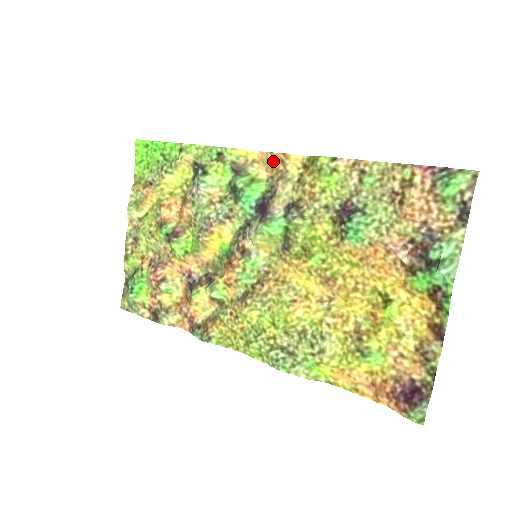
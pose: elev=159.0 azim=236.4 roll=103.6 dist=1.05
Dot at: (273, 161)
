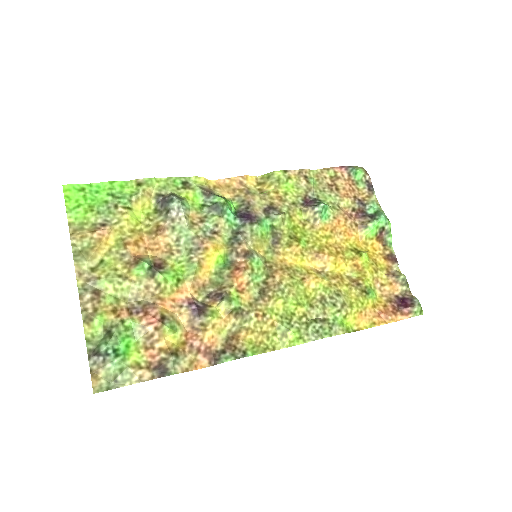
Dot at: (232, 184)
